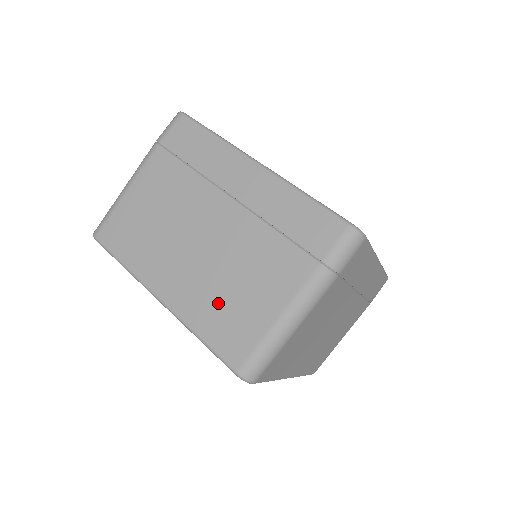
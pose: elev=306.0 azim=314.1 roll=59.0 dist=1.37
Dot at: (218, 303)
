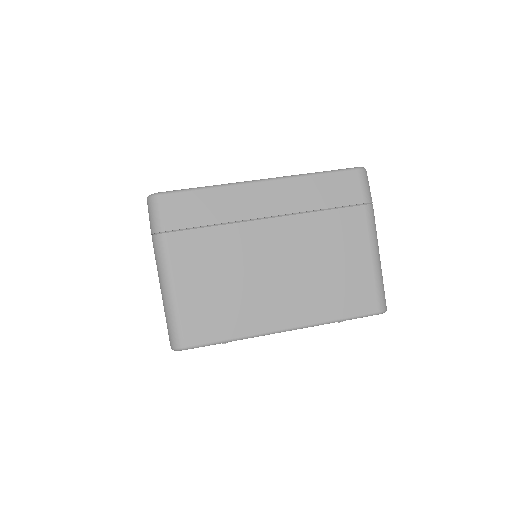
Dot at: (329, 289)
